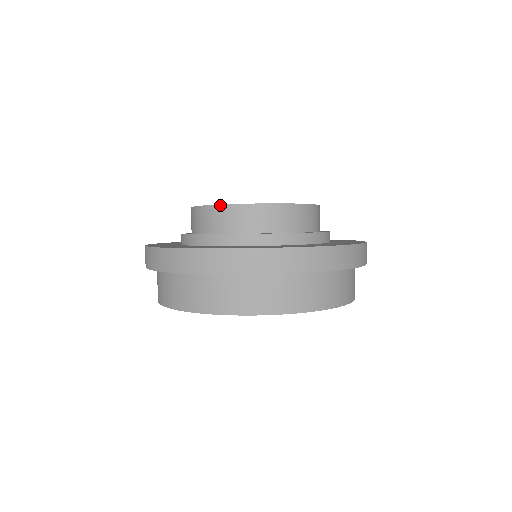
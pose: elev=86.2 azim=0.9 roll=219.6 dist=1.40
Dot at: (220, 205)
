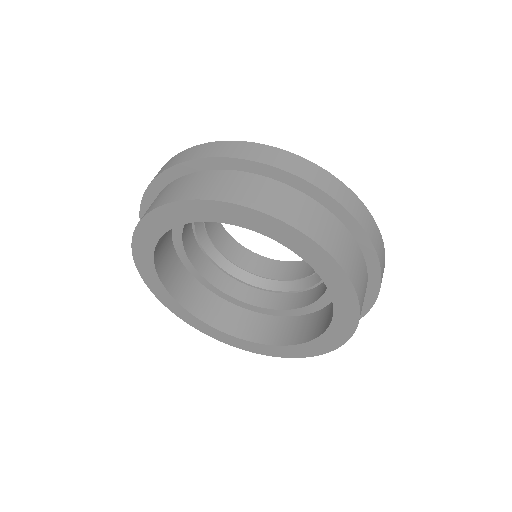
Dot at: occluded
